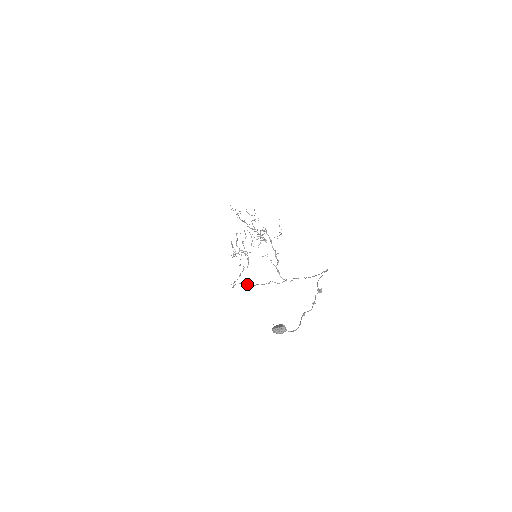
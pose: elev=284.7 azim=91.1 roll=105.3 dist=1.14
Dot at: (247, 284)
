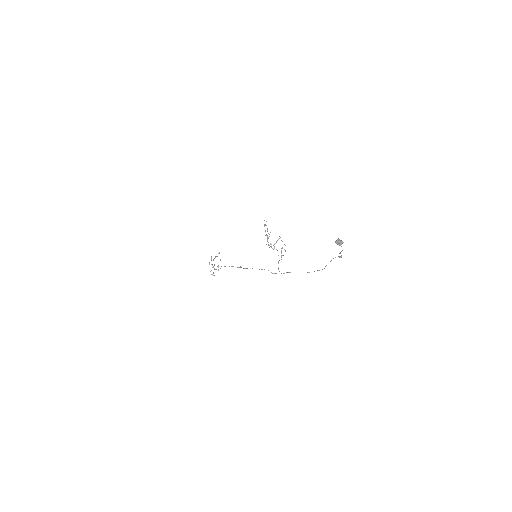
Dot at: (241, 267)
